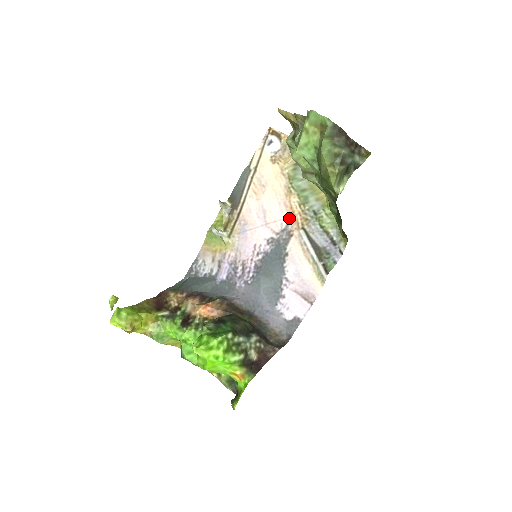
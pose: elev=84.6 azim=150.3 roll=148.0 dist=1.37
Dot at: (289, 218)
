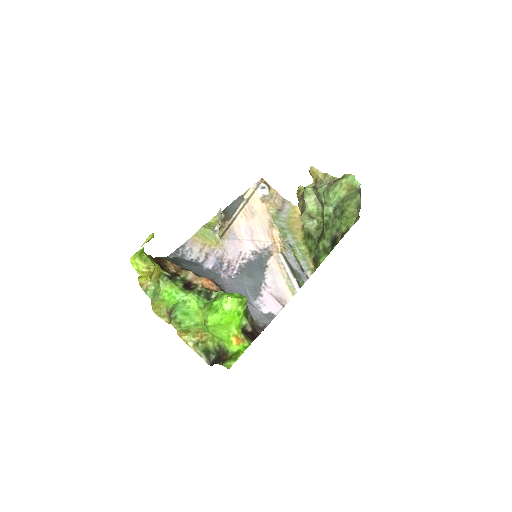
Dot at: (271, 243)
